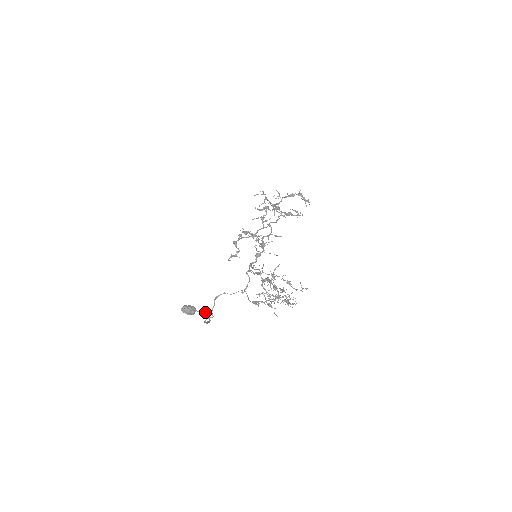
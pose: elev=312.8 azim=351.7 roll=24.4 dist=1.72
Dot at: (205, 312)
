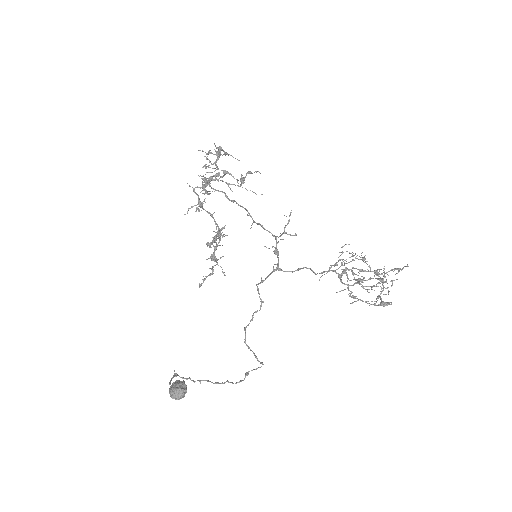
Dot at: (173, 375)
